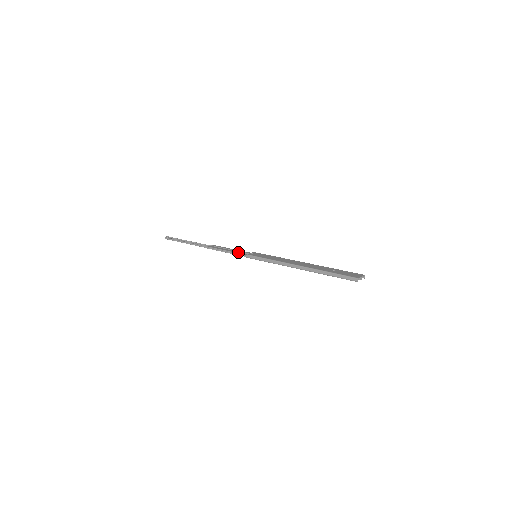
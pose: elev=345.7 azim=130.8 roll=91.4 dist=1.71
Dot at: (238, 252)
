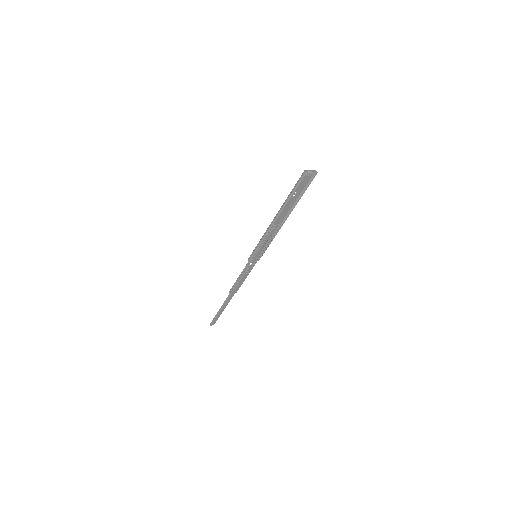
Dot at: (245, 268)
